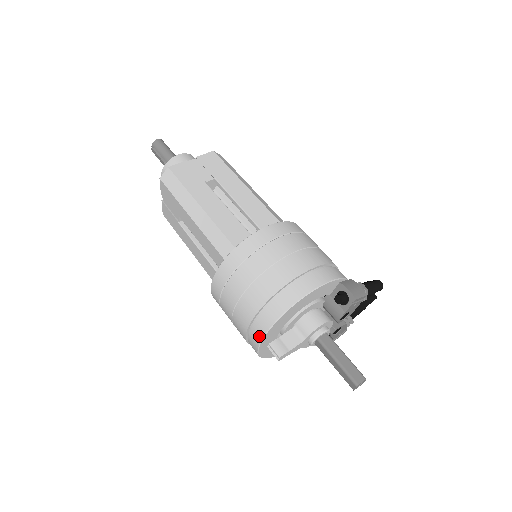
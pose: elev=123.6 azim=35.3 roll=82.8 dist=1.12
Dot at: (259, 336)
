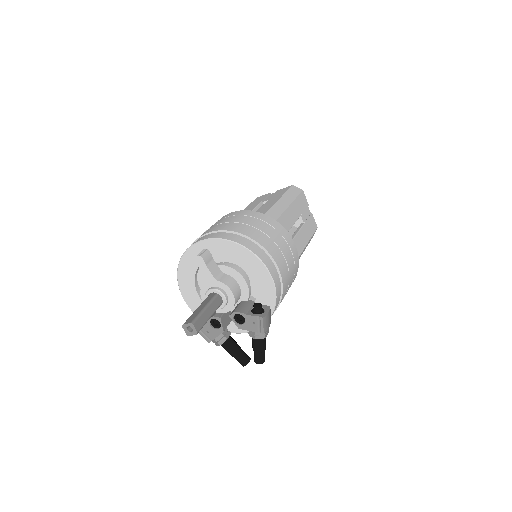
Dot at: (217, 236)
